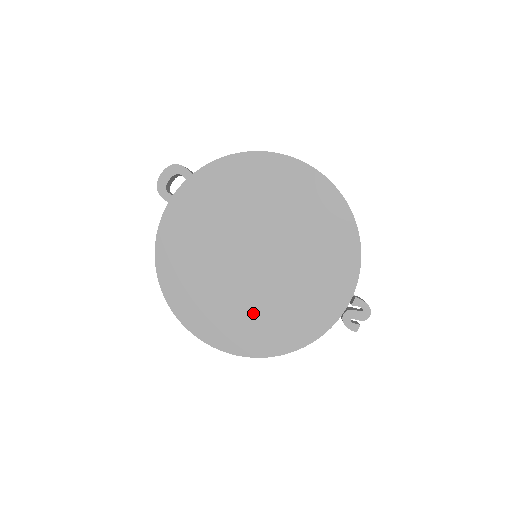
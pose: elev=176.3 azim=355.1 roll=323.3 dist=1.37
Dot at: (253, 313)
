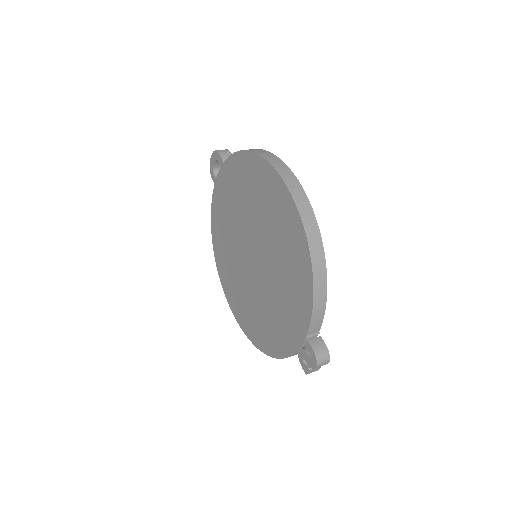
Dot at: (251, 306)
